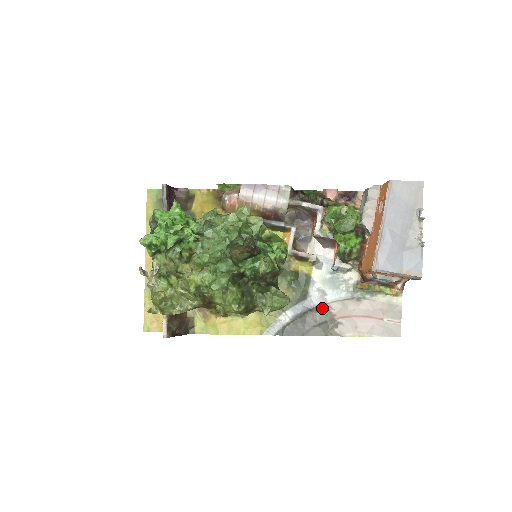
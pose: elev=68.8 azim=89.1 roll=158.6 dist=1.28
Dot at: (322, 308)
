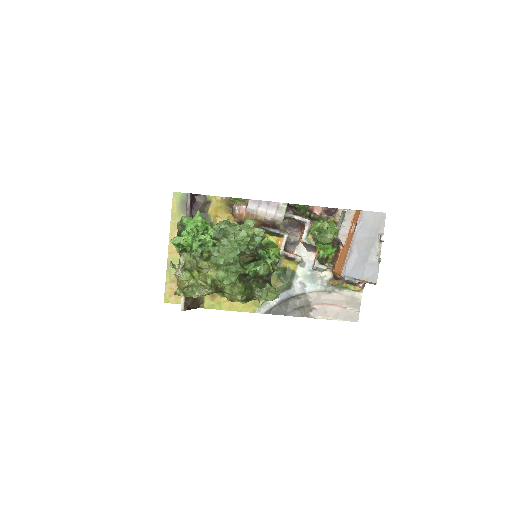
Dot at: (302, 296)
